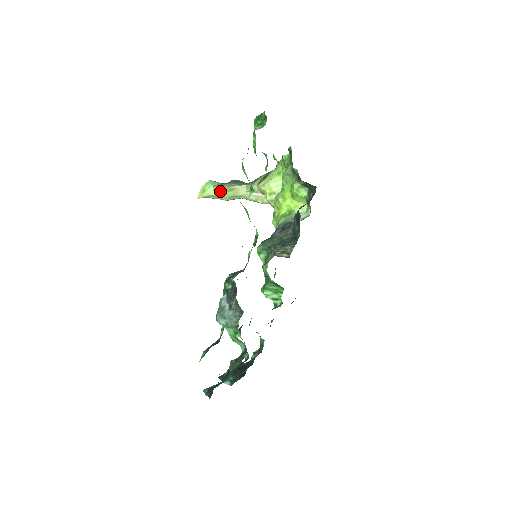
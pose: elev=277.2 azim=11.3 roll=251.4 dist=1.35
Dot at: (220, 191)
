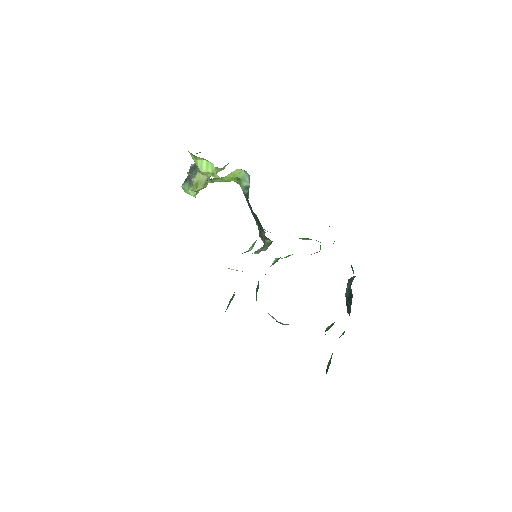
Dot at: occluded
